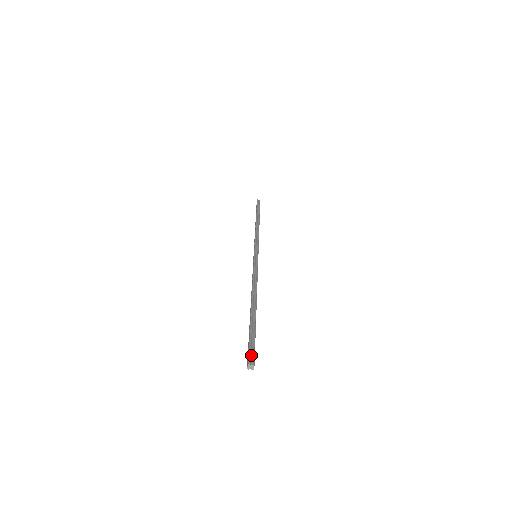
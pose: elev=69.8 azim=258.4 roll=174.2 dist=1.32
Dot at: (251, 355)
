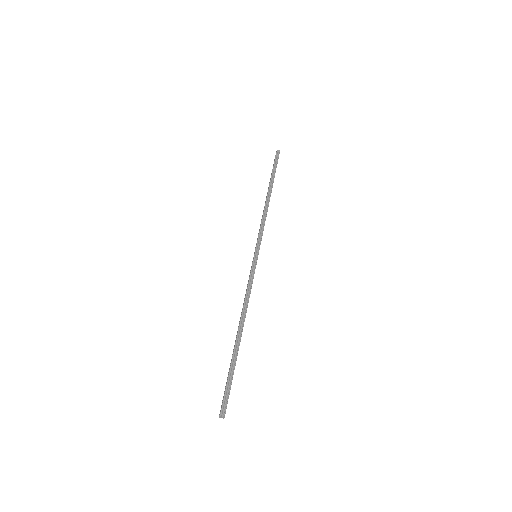
Dot at: (224, 404)
